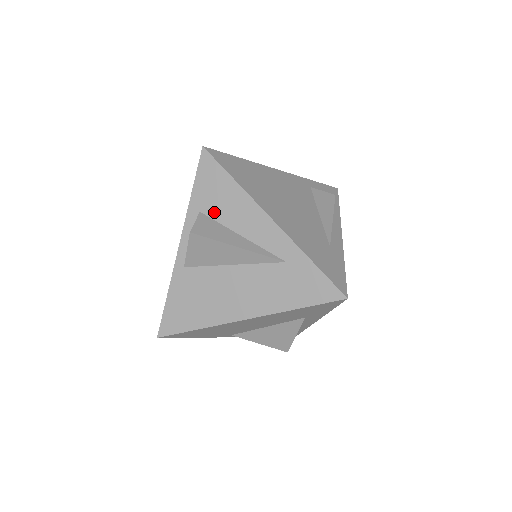
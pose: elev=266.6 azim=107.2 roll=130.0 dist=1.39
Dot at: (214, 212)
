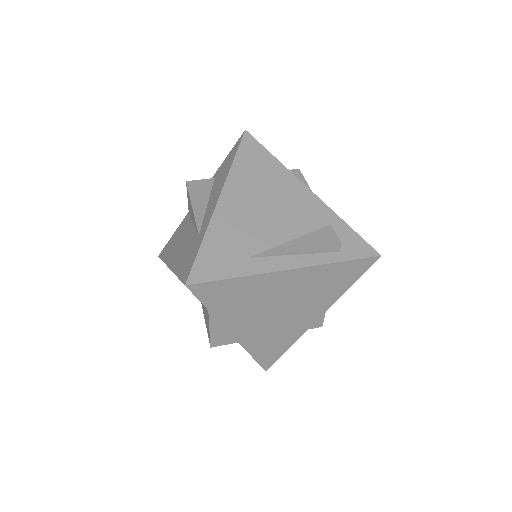
Dot at: (216, 181)
